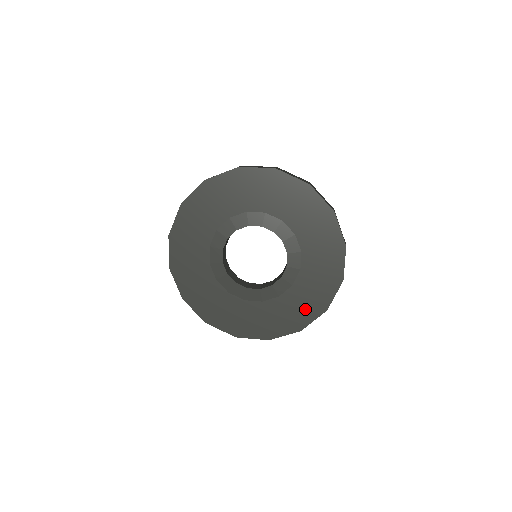
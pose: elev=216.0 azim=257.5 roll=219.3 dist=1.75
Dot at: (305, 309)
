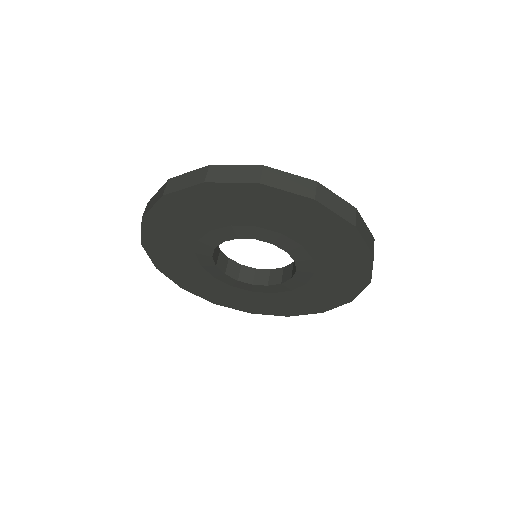
Dot at: (344, 286)
